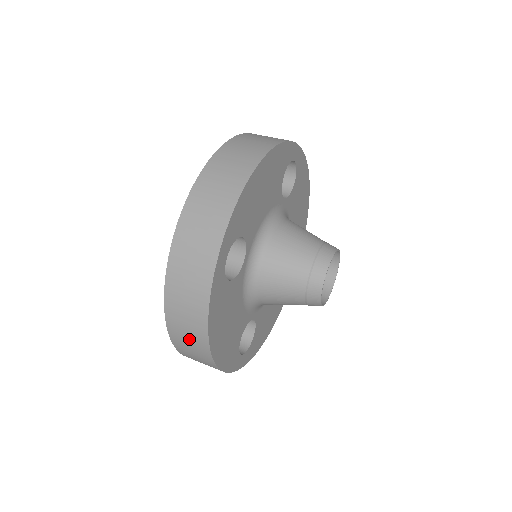
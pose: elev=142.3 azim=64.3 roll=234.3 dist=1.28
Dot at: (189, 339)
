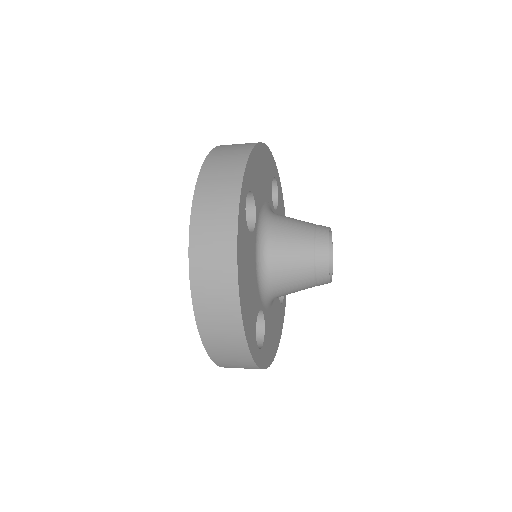
Dot at: (215, 284)
